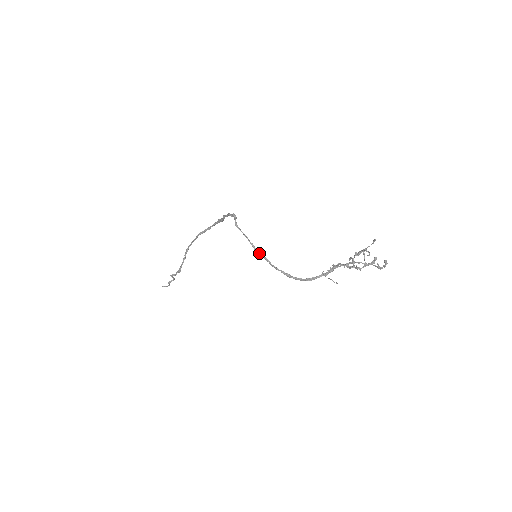
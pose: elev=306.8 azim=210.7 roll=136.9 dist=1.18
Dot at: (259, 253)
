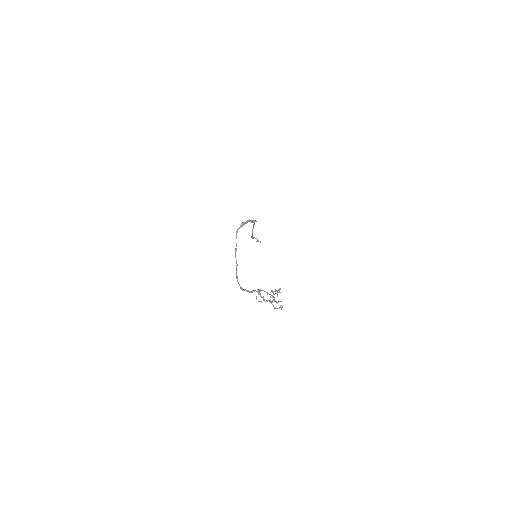
Dot at: (235, 256)
